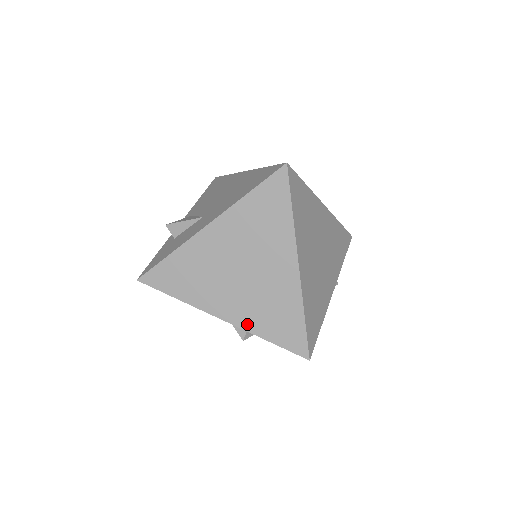
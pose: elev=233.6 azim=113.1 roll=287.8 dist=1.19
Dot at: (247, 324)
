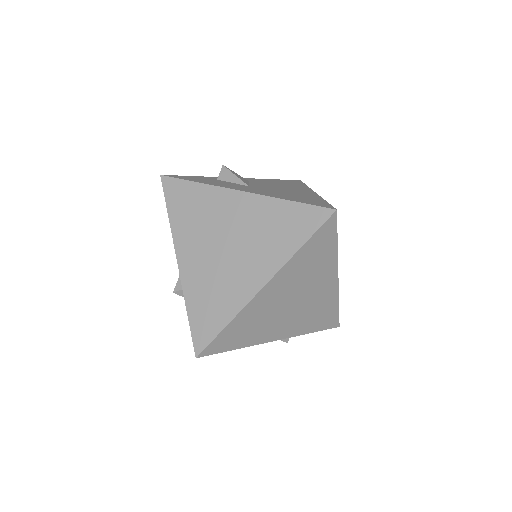
Dot at: (188, 285)
